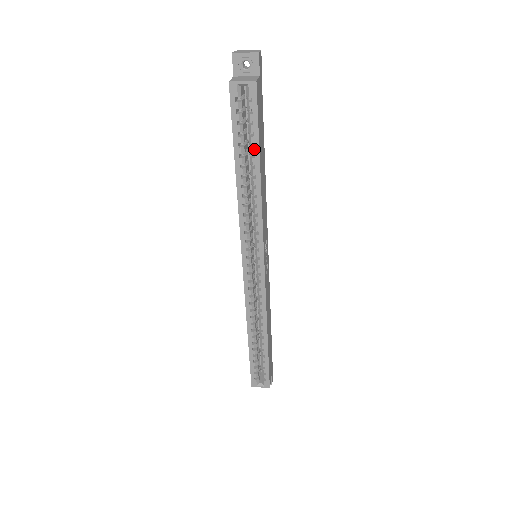
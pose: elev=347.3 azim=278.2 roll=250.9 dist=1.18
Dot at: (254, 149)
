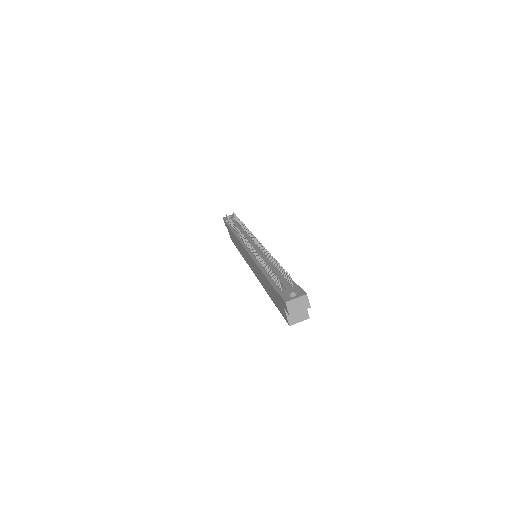
Dot at: occluded
